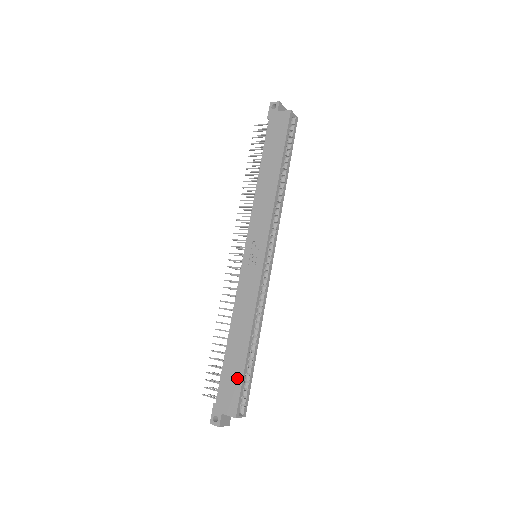
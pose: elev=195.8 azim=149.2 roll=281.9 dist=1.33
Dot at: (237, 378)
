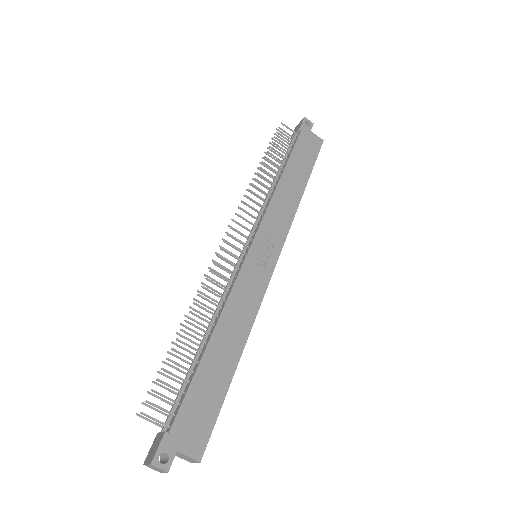
Dot at: (214, 402)
